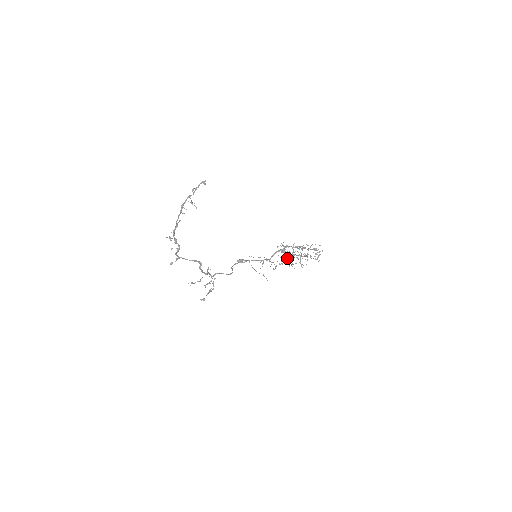
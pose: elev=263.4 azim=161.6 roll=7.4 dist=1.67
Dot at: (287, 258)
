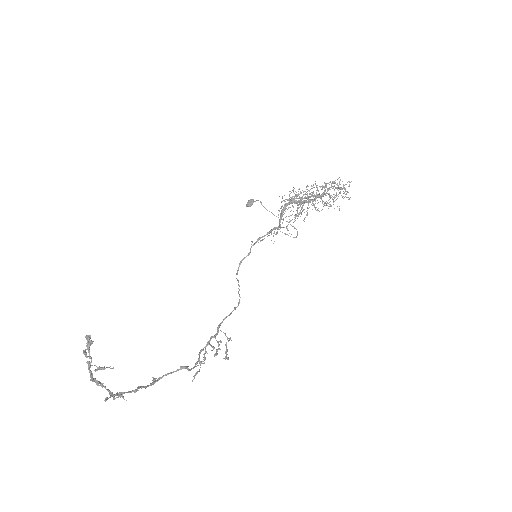
Dot at: occluded
